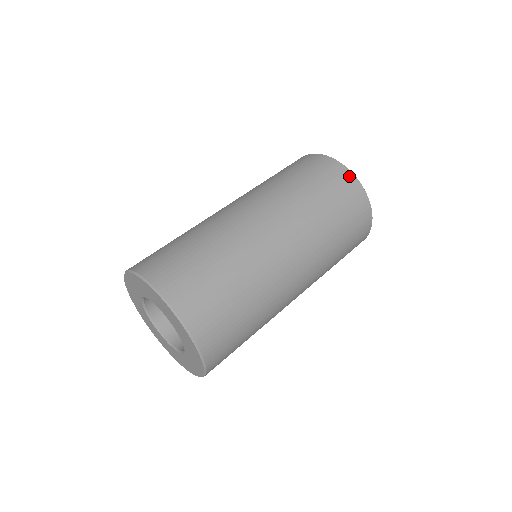
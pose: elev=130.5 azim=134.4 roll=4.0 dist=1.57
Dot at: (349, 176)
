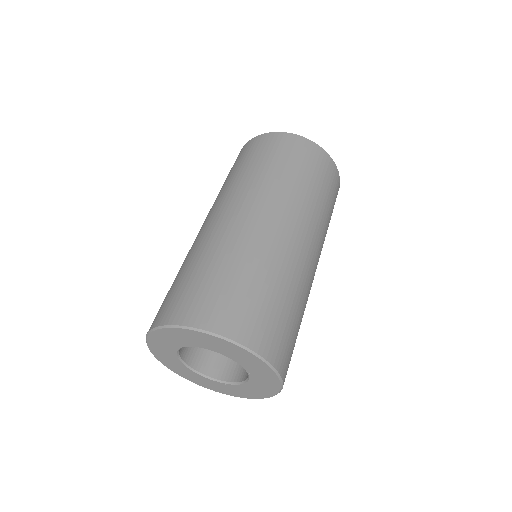
Dot at: (294, 138)
